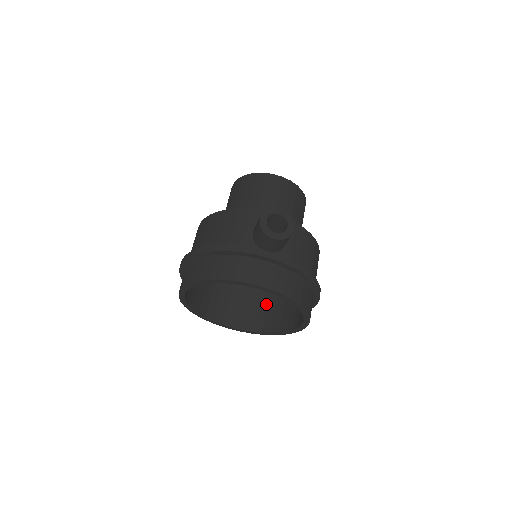
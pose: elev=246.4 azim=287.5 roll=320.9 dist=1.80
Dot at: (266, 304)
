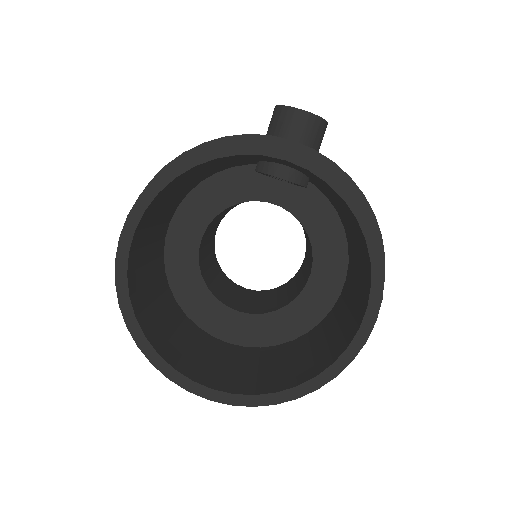
Dot at: (275, 366)
